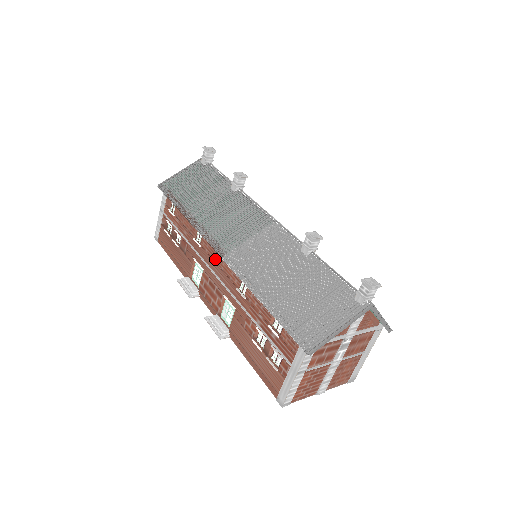
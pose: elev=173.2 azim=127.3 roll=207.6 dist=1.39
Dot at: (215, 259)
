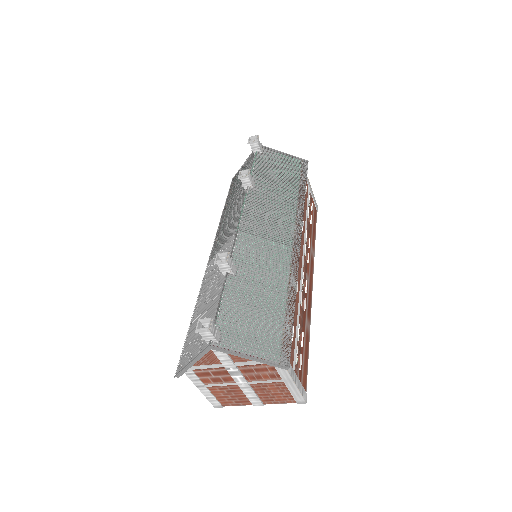
Dot at: occluded
